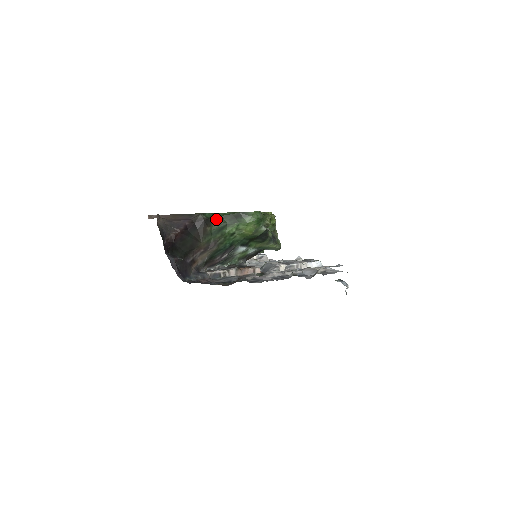
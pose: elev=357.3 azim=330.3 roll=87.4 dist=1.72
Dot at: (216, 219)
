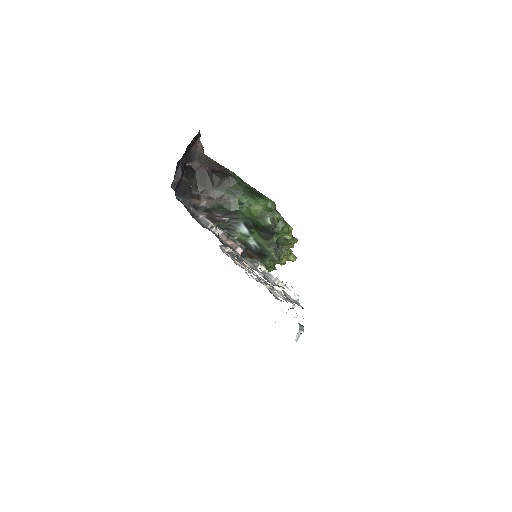
Dot at: (239, 183)
